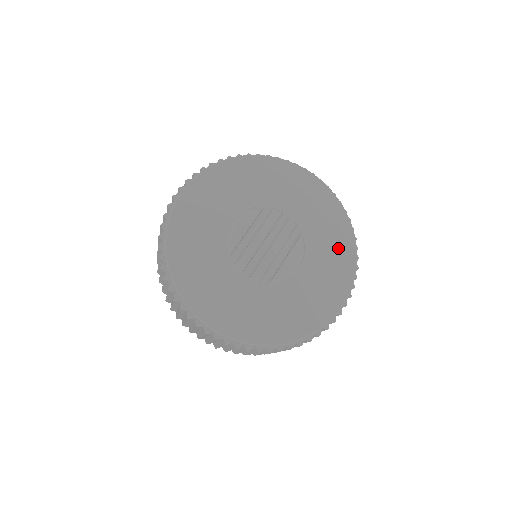
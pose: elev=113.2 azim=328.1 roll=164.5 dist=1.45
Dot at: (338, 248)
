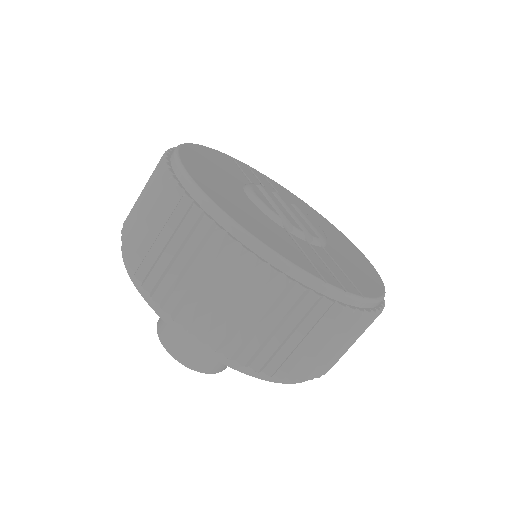
Dot at: (316, 215)
